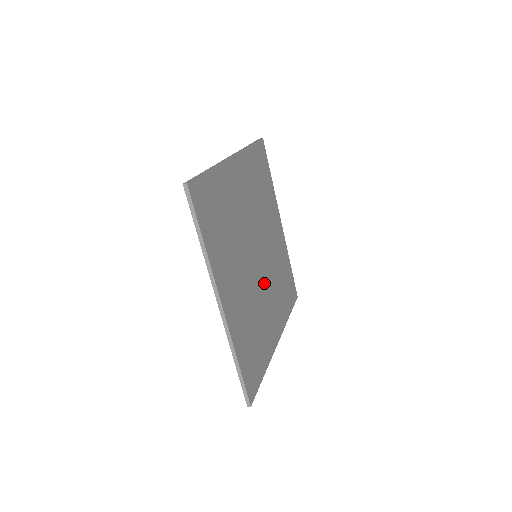
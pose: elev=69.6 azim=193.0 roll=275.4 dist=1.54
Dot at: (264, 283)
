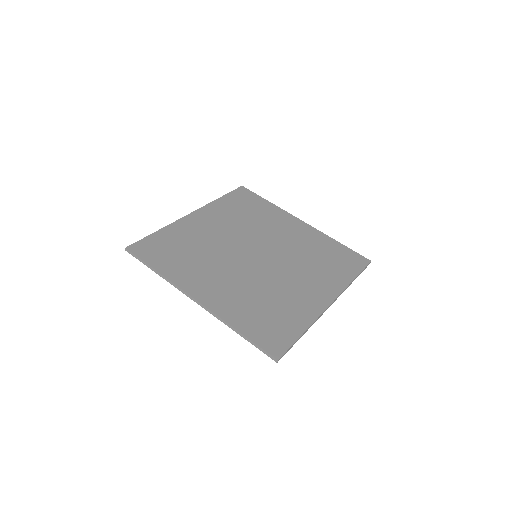
Dot at: (278, 269)
